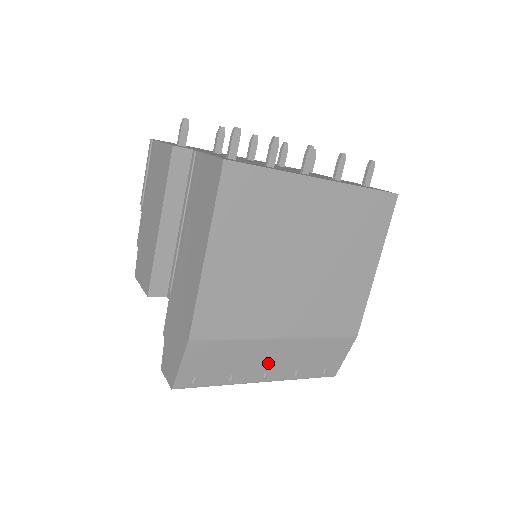
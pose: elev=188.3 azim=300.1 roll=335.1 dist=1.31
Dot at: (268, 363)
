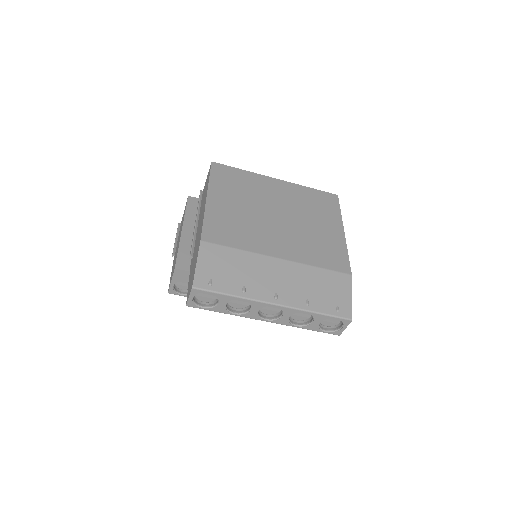
Dot at: (274, 282)
